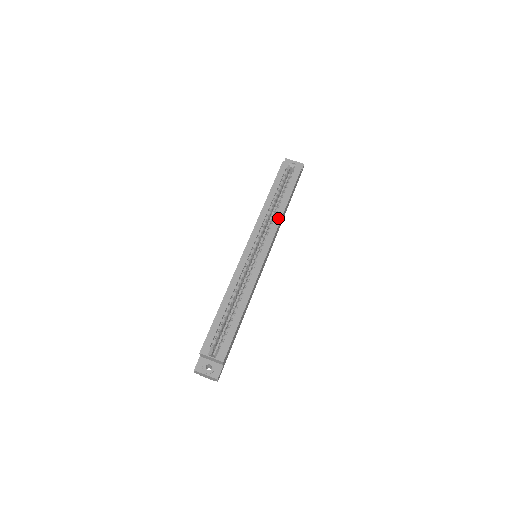
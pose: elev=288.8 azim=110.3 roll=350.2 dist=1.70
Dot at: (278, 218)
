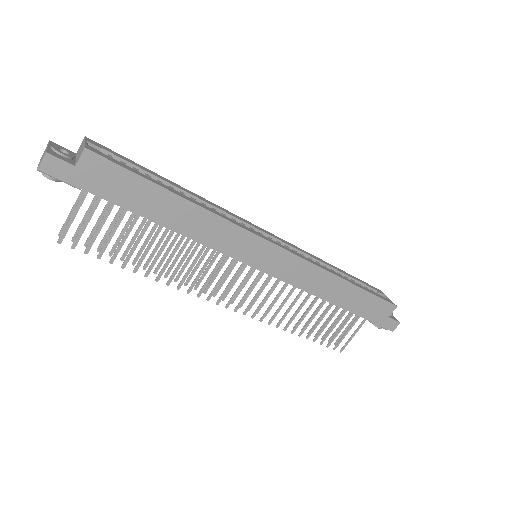
Dot at: (323, 267)
